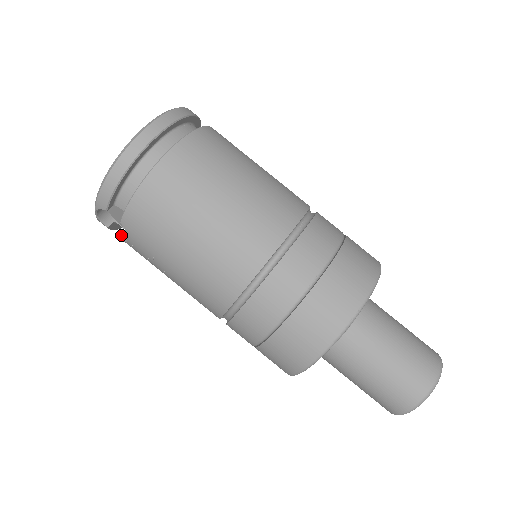
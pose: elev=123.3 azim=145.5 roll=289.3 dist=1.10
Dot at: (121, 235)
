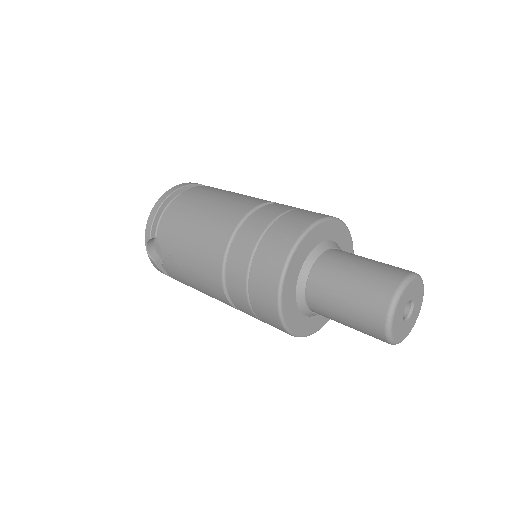
Dot at: occluded
